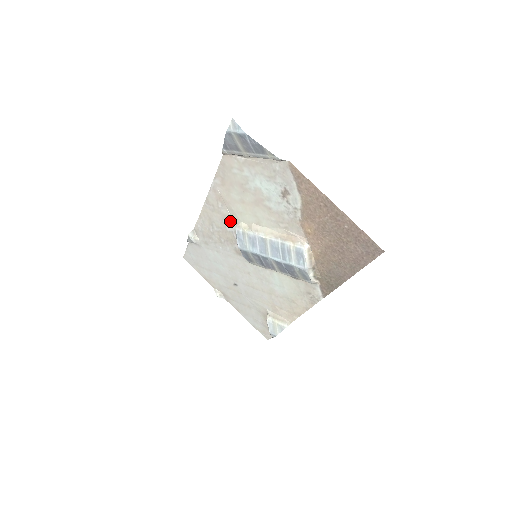
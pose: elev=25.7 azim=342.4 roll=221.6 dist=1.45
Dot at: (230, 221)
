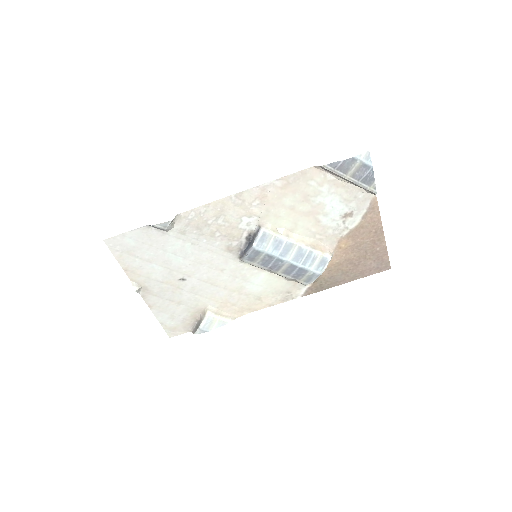
Dot at: (254, 220)
